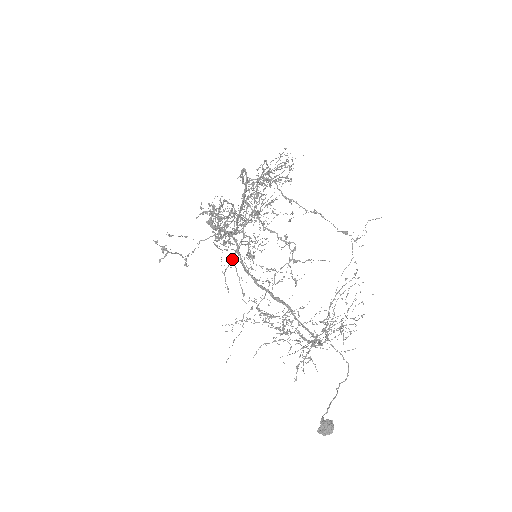
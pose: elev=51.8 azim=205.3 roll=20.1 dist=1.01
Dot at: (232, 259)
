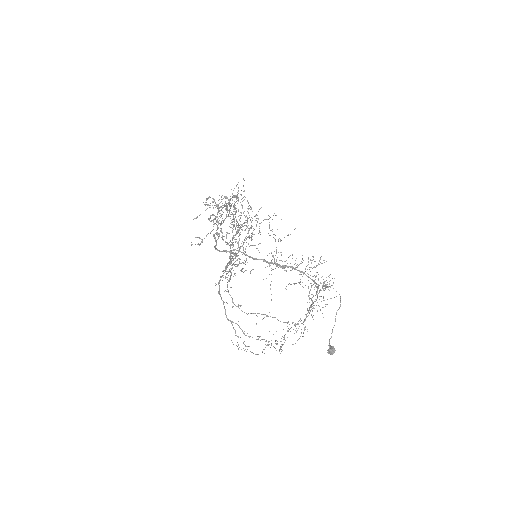
Dot at: occluded
